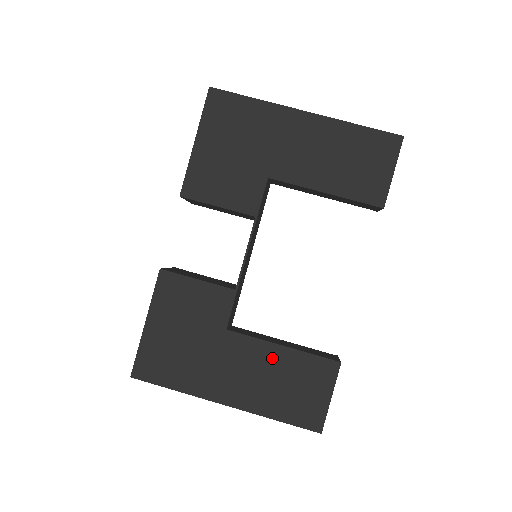
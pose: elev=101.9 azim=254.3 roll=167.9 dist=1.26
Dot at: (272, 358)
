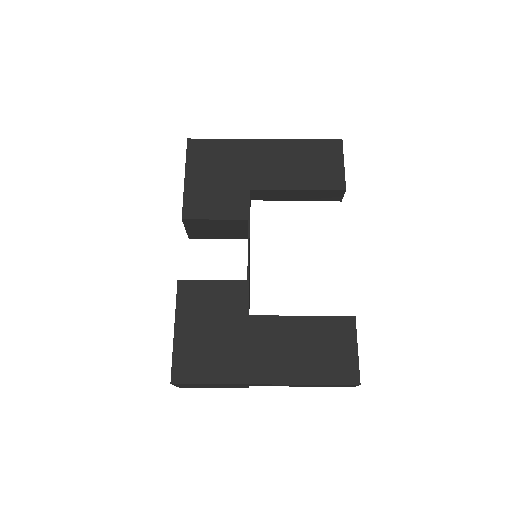
Dot at: (295, 329)
